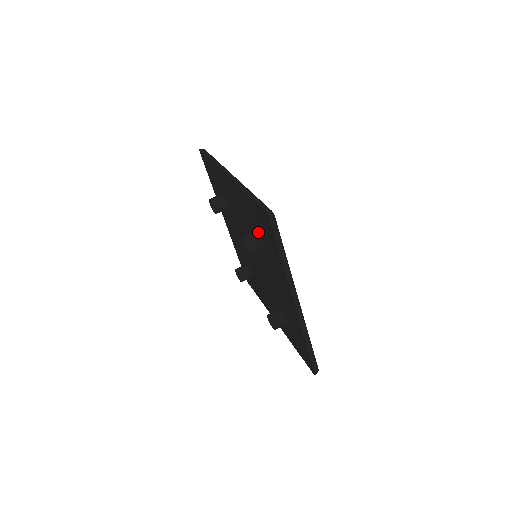
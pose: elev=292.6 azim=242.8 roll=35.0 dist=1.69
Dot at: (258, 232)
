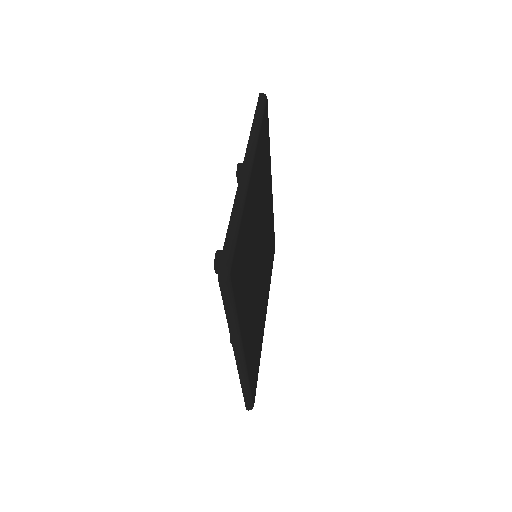
Dot at: occluded
